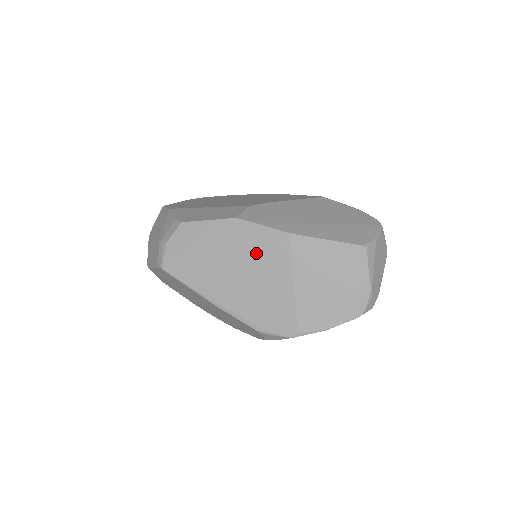
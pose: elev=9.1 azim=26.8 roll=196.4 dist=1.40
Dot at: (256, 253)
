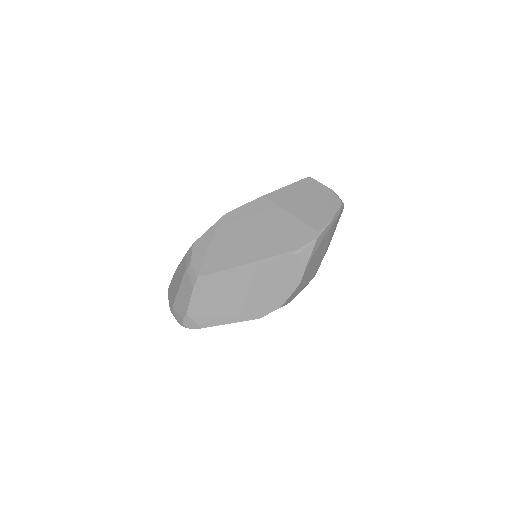
Dot at: (254, 218)
